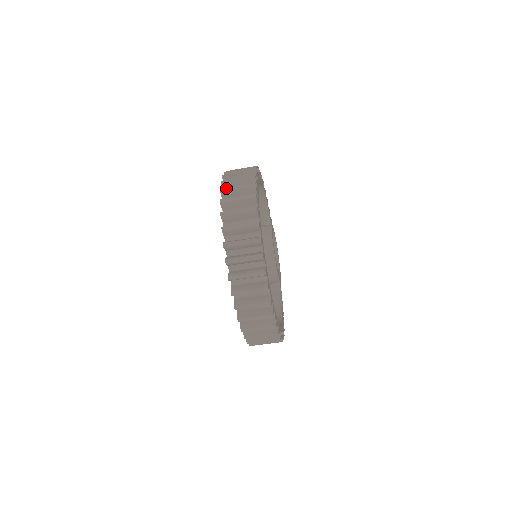
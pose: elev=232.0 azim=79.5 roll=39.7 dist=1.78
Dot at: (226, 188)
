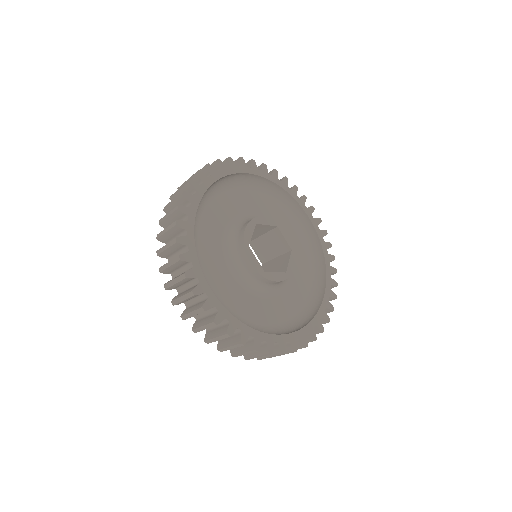
Dot at: (159, 250)
